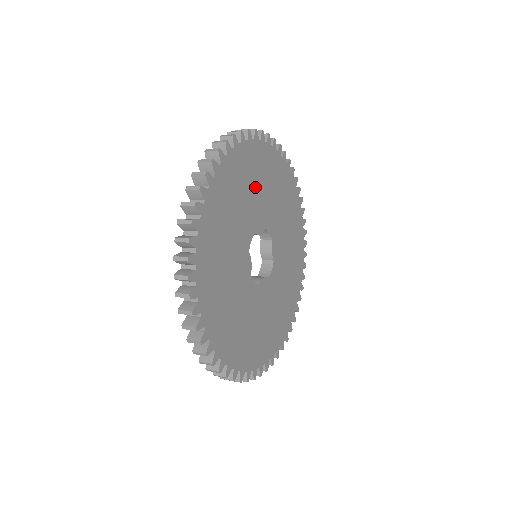
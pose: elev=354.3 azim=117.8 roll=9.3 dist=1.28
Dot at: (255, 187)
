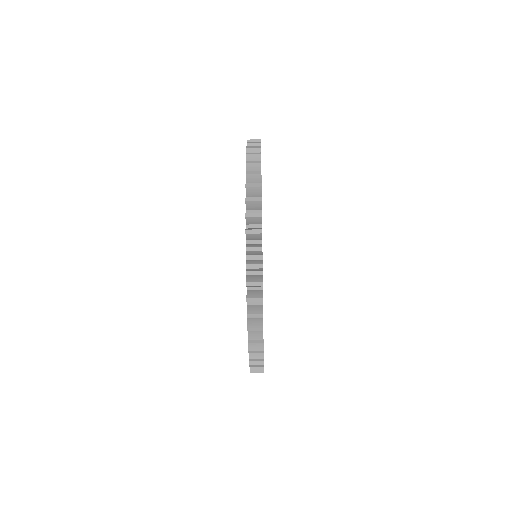
Dot at: occluded
